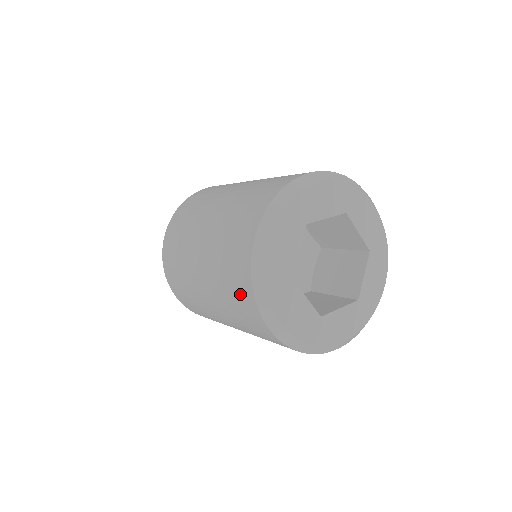
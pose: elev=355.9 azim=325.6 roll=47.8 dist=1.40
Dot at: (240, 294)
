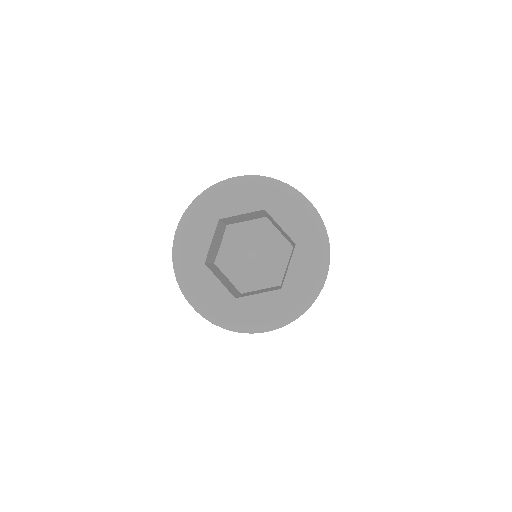
Dot at: occluded
